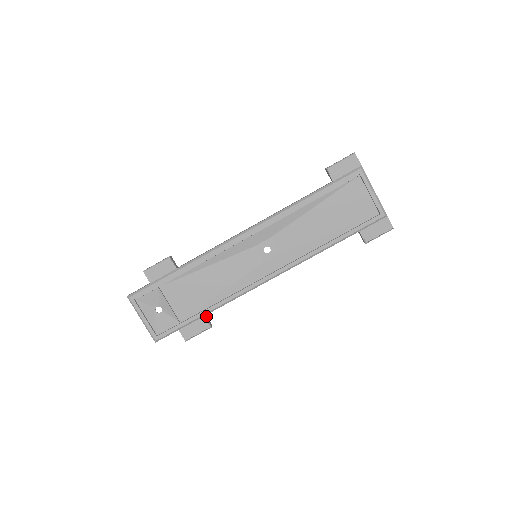
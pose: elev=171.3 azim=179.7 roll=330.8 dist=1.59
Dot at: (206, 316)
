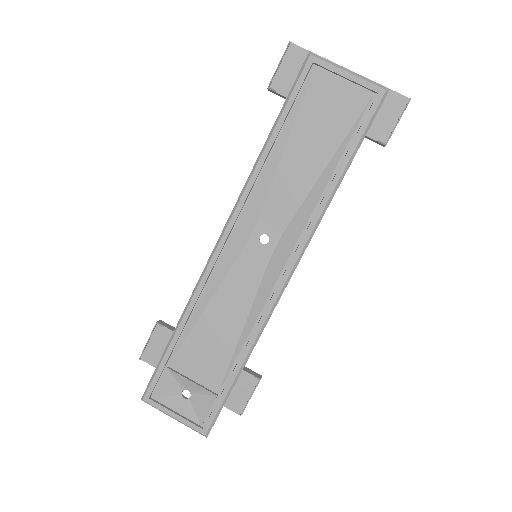
Dot at: (246, 369)
